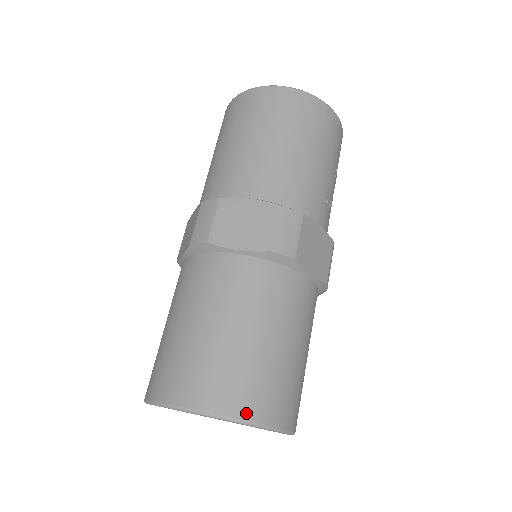
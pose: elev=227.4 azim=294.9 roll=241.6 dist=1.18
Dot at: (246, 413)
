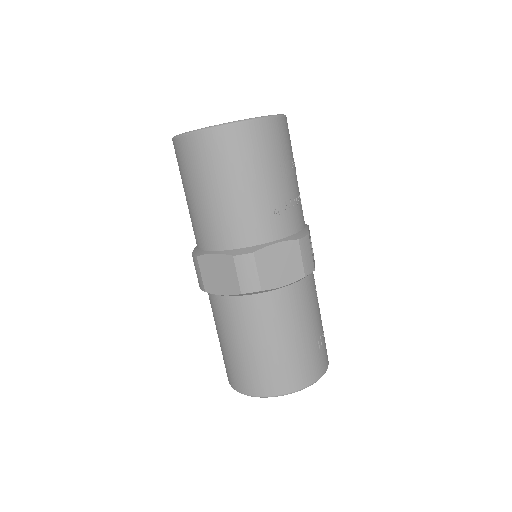
Dot at: (272, 392)
